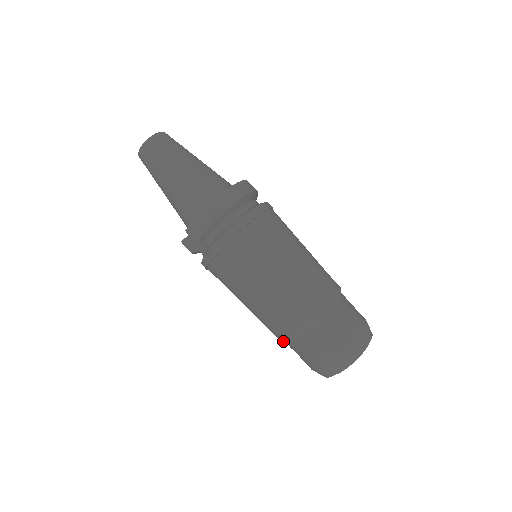
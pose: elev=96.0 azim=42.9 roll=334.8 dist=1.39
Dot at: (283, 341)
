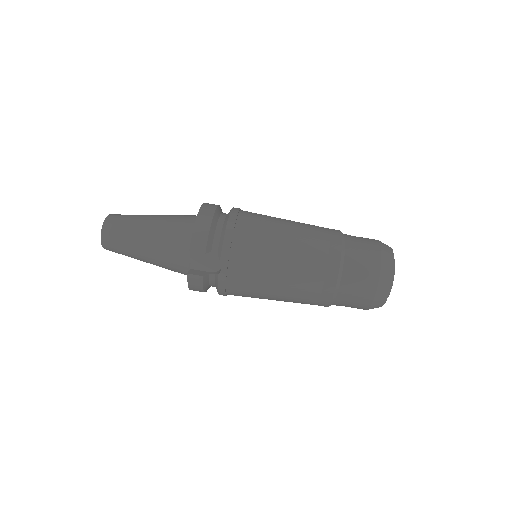
Dot at: (333, 288)
